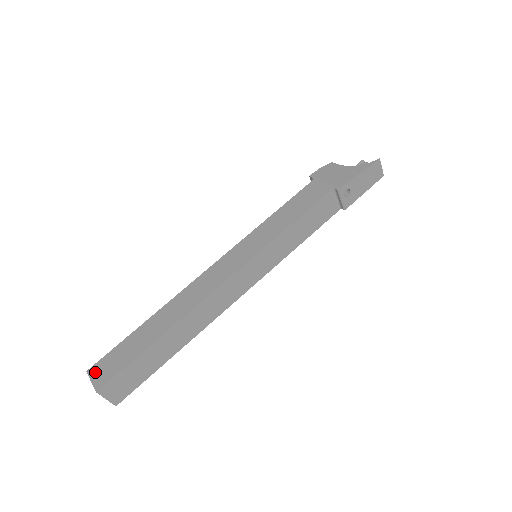
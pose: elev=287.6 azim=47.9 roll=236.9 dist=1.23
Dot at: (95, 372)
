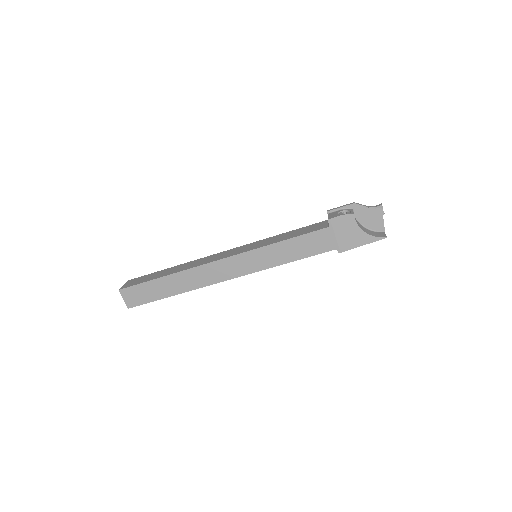
Dot at: (126, 295)
